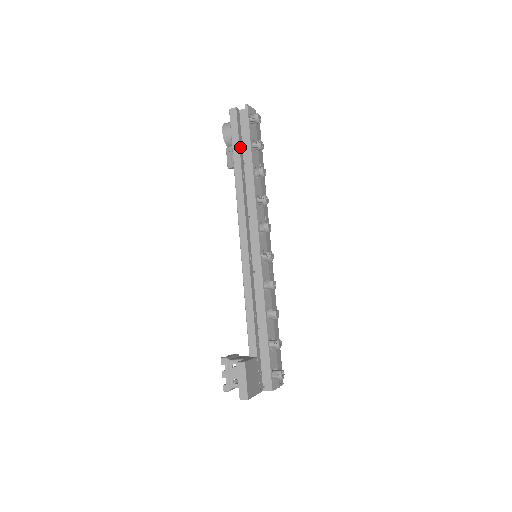
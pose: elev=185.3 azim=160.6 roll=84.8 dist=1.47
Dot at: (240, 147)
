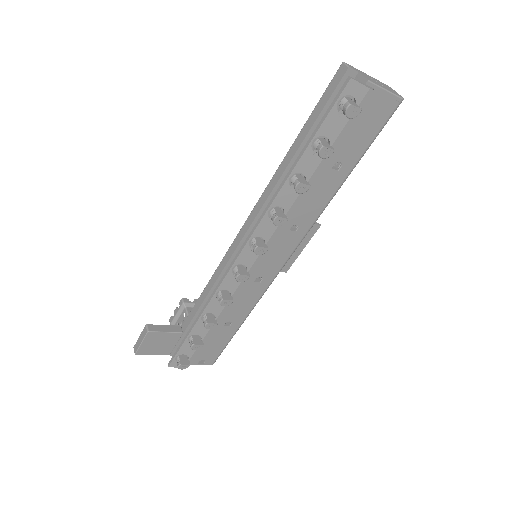
Dot at: (313, 129)
